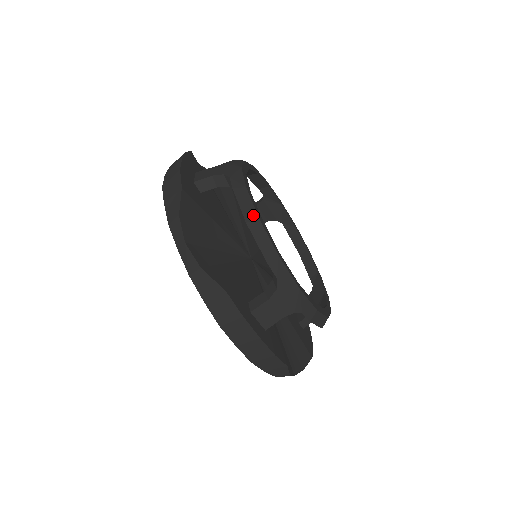
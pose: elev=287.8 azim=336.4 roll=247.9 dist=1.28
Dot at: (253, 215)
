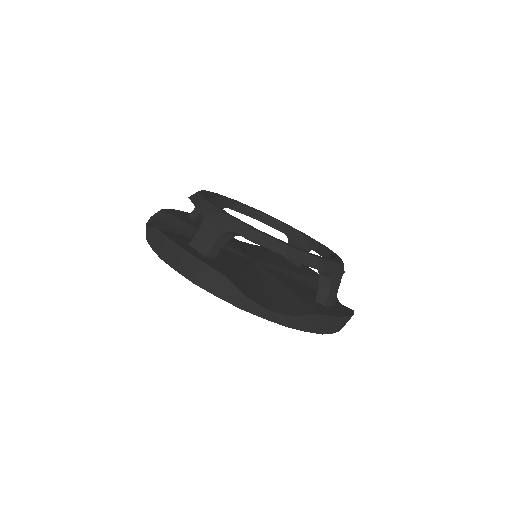
Dot at: (283, 247)
